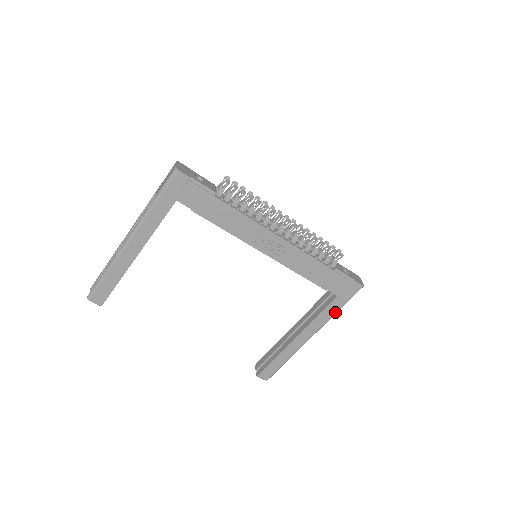
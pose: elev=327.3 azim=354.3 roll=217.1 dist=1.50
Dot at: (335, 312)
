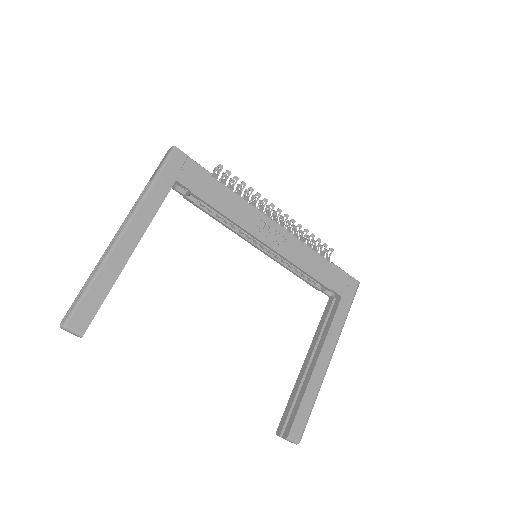
Dot at: (344, 319)
